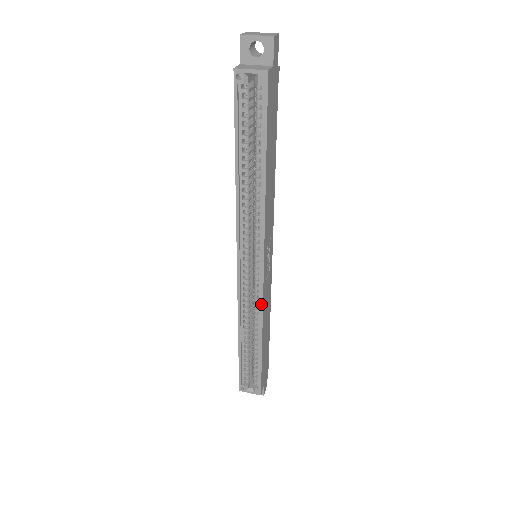
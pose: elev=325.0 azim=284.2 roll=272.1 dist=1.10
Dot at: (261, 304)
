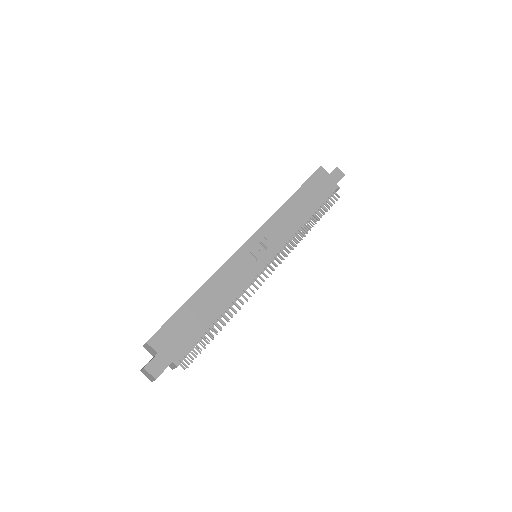
Dot at: (226, 262)
